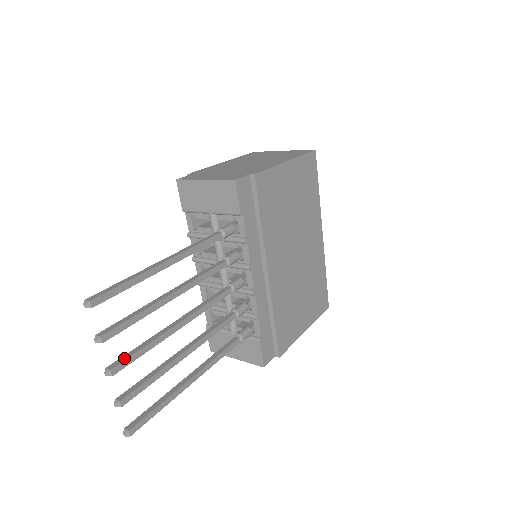
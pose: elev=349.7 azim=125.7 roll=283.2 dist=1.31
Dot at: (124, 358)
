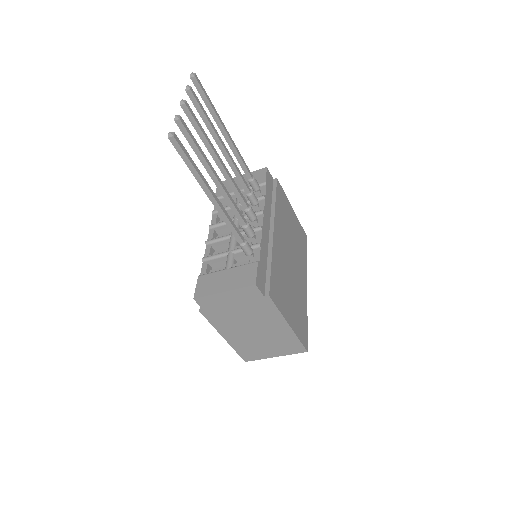
Dot at: (192, 114)
